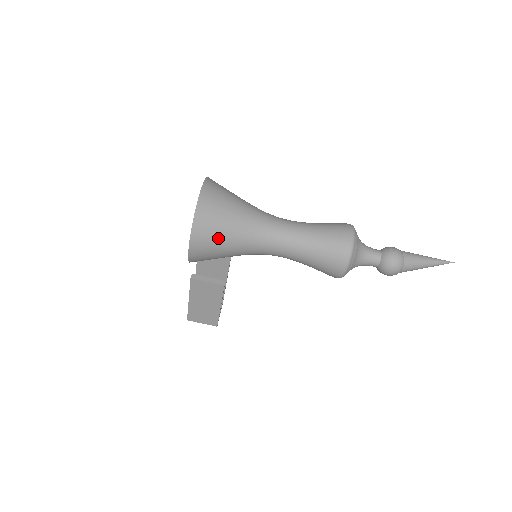
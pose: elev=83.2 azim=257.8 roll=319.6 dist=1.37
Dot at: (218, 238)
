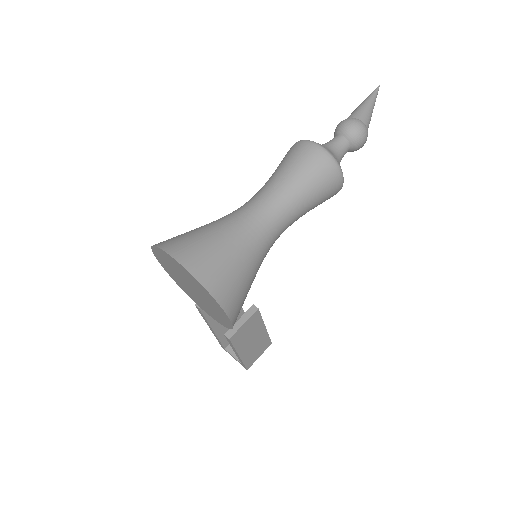
Dot at: (239, 280)
